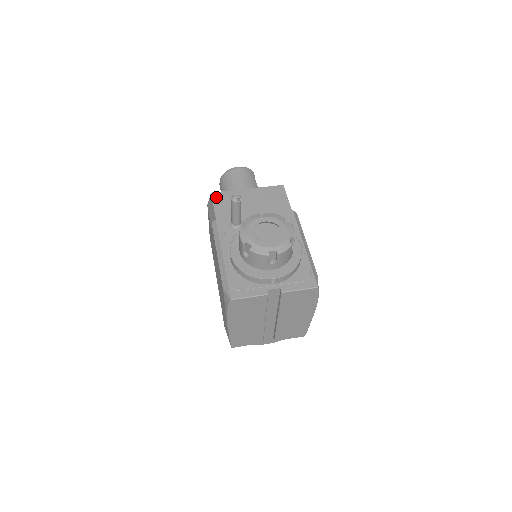
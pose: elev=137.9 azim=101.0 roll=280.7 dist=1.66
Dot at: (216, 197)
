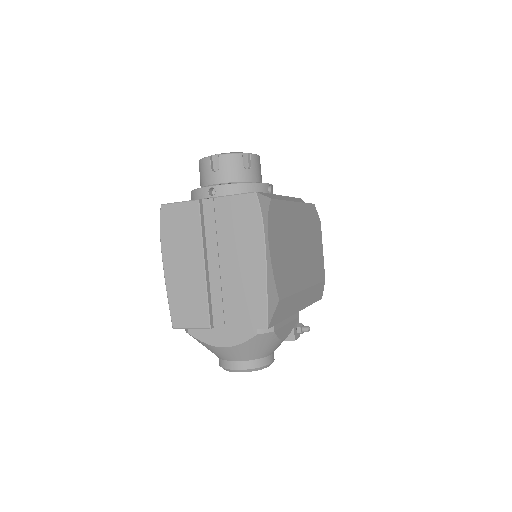
Dot at: occluded
